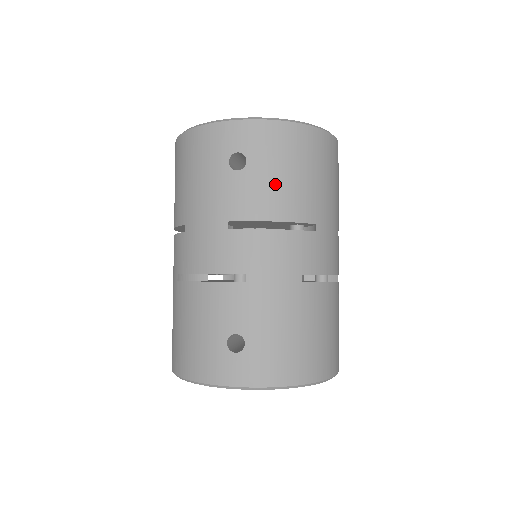
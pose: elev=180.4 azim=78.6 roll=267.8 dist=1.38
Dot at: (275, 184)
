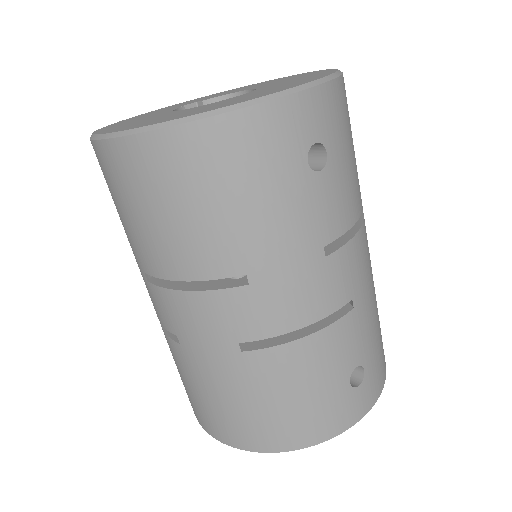
Dot at: (350, 172)
